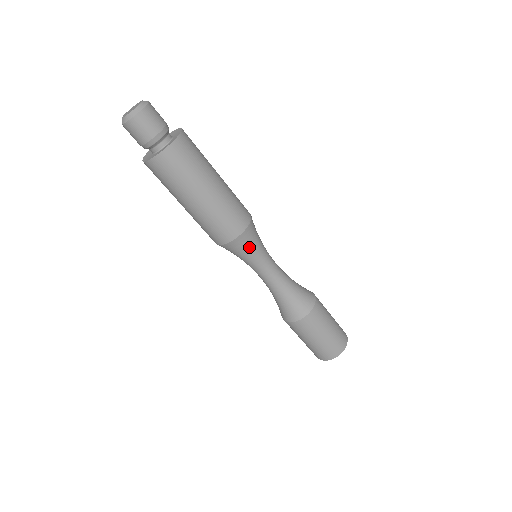
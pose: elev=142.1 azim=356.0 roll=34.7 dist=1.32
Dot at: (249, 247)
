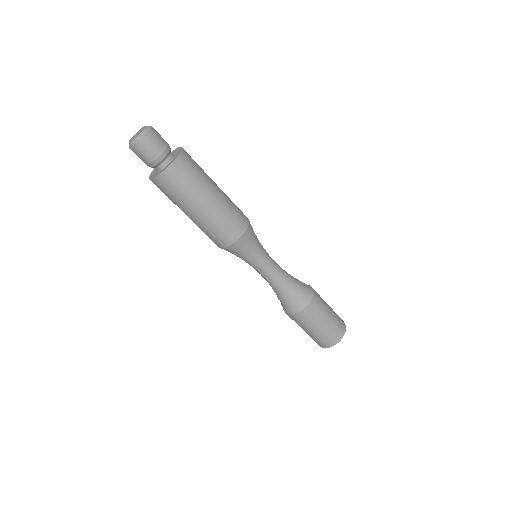
Dot at: (252, 245)
